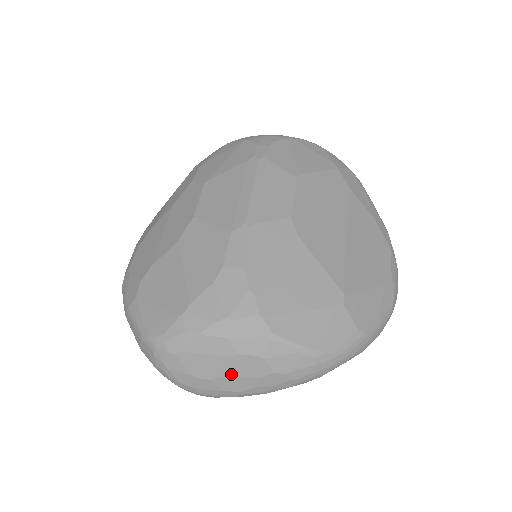
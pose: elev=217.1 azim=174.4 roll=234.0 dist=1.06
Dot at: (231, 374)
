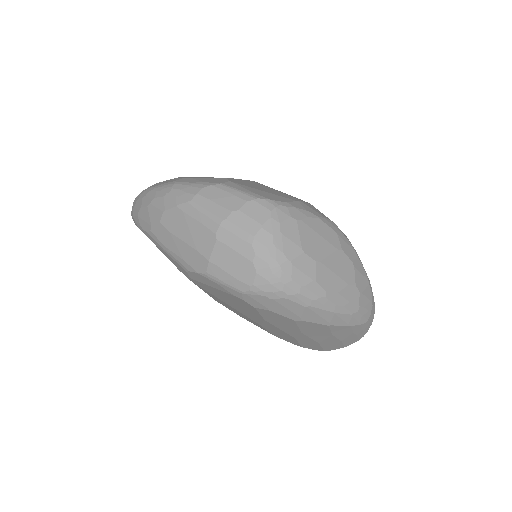
Dot at: (331, 265)
